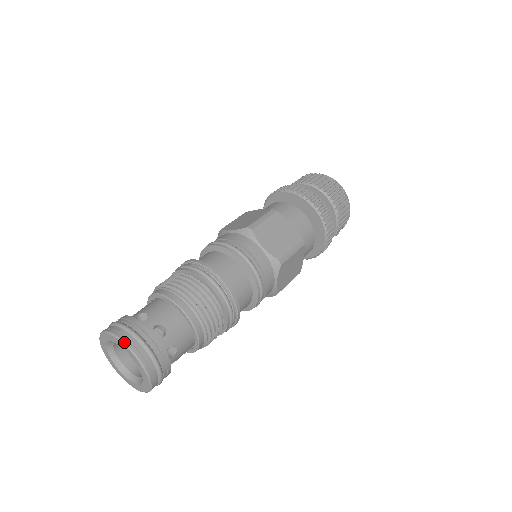
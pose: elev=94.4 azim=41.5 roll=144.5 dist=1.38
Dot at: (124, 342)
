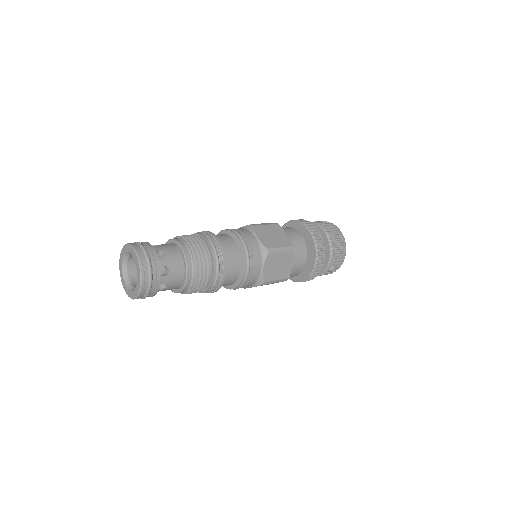
Dot at: (133, 247)
